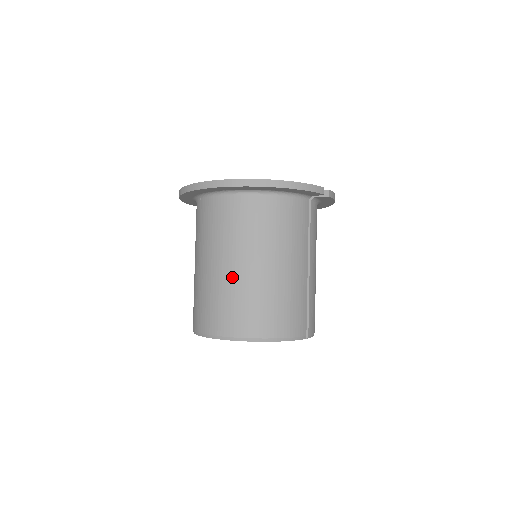
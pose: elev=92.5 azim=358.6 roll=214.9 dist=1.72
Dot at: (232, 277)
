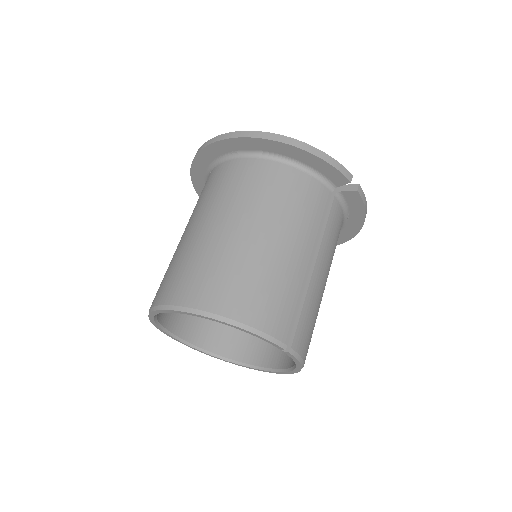
Dot at: (212, 238)
